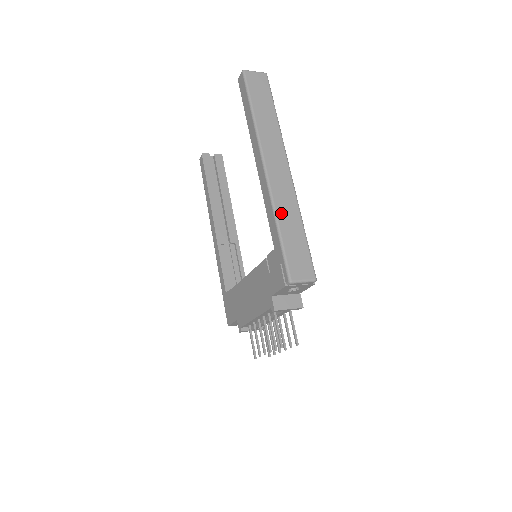
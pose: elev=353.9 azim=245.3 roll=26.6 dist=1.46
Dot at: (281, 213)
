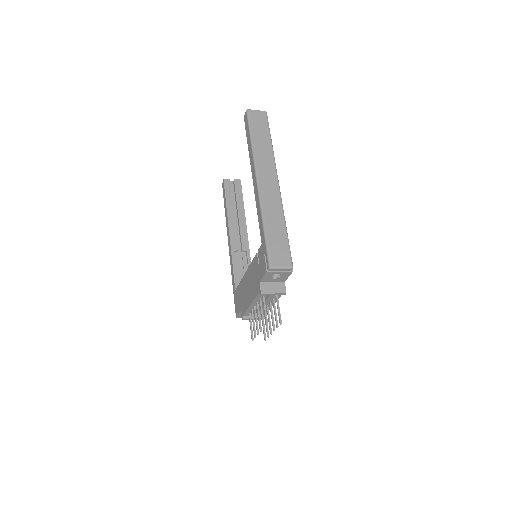
Dot at: (267, 216)
